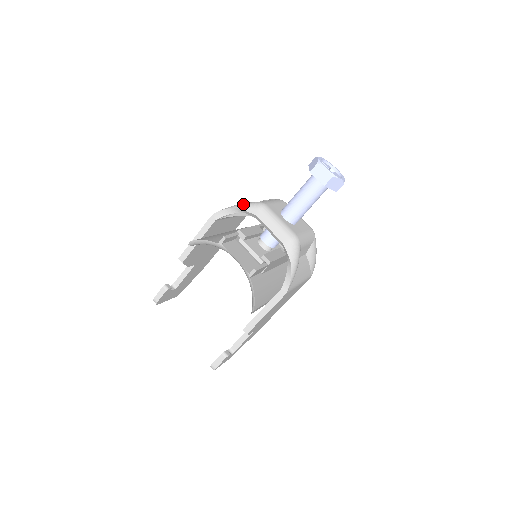
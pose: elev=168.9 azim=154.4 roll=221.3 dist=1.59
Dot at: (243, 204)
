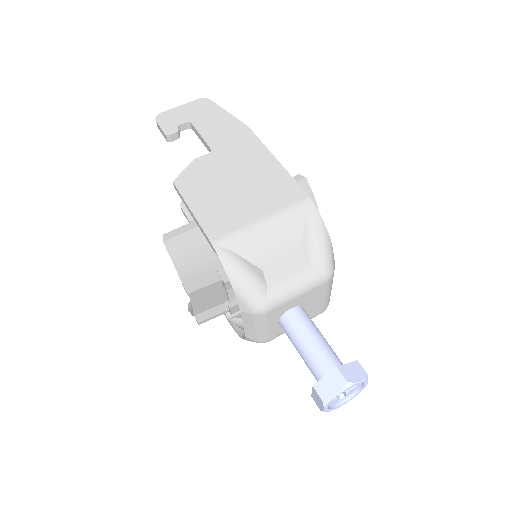
Dot at: (243, 289)
